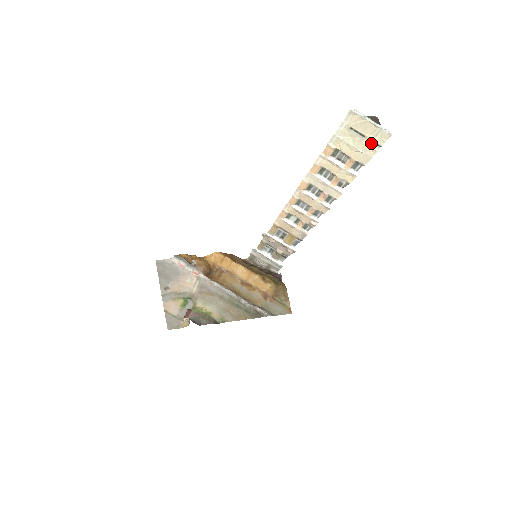
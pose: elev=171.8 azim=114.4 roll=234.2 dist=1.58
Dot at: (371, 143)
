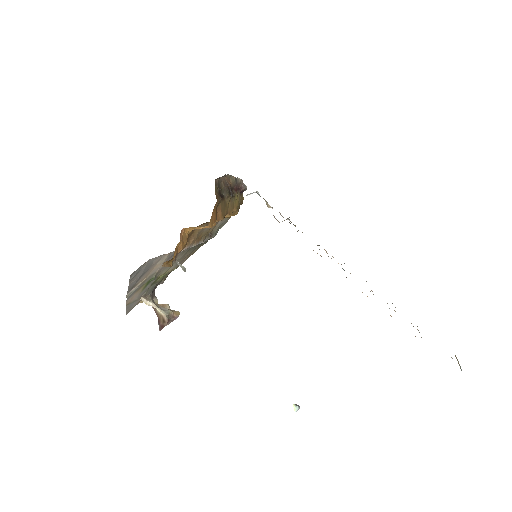
Dot at: occluded
